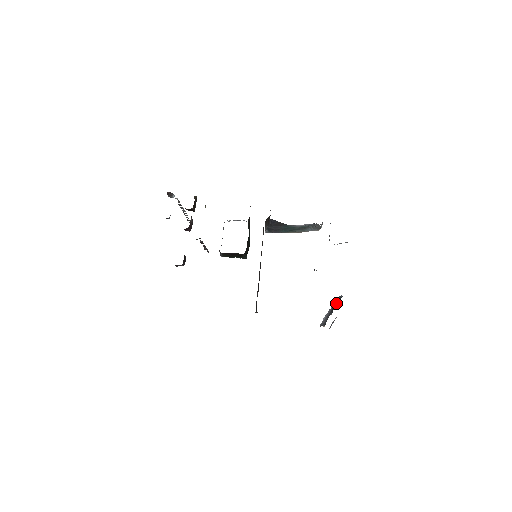
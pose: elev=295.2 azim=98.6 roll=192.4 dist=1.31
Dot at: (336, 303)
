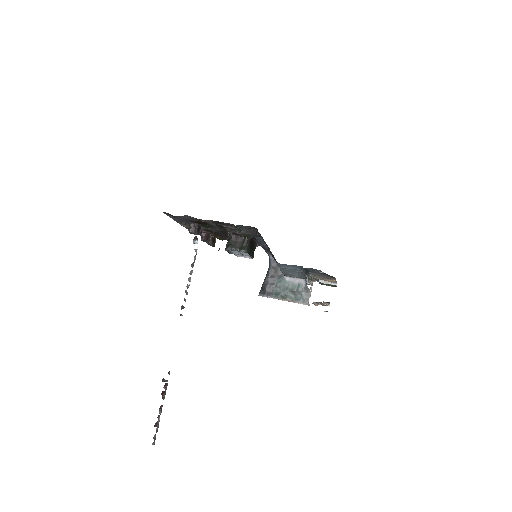
Dot at: occluded
